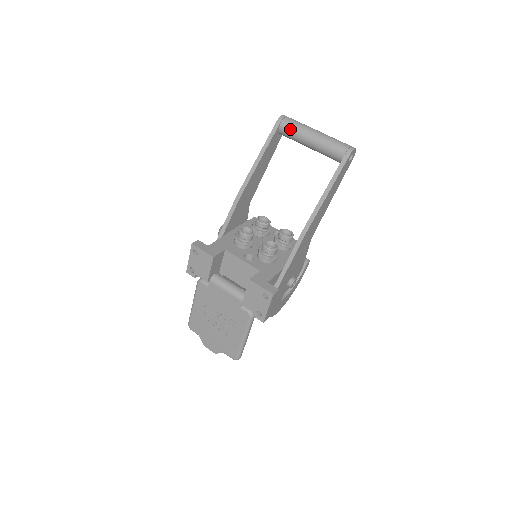
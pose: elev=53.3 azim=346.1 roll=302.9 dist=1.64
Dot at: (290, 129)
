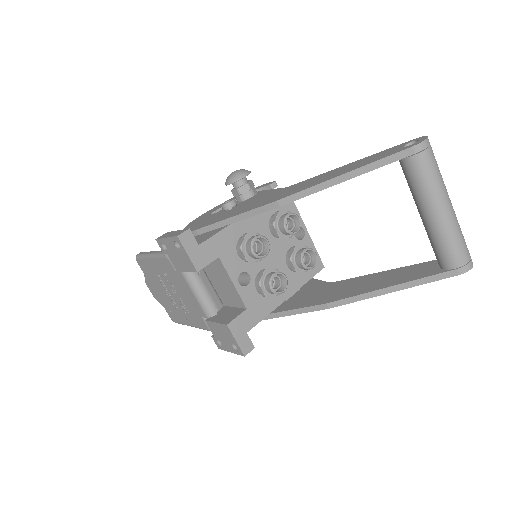
Dot at: (417, 176)
